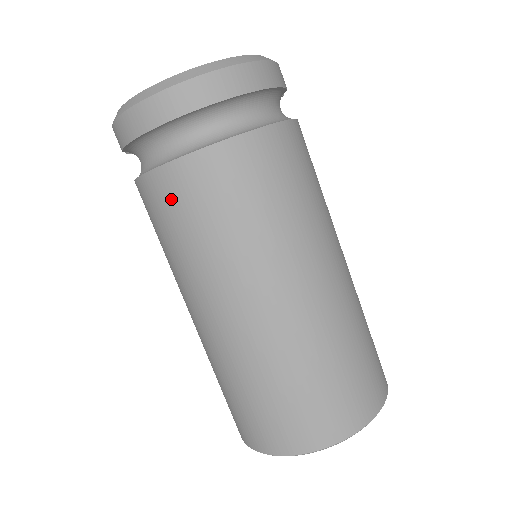
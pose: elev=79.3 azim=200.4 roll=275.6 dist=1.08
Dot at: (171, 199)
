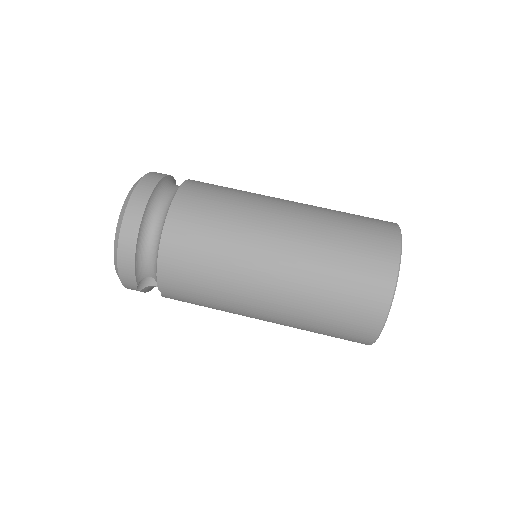
Dot at: (181, 256)
